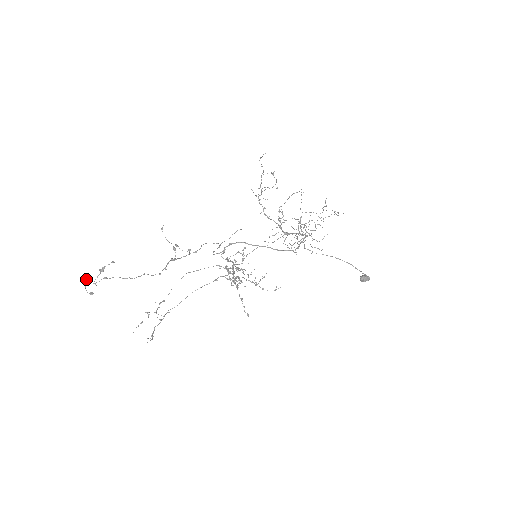
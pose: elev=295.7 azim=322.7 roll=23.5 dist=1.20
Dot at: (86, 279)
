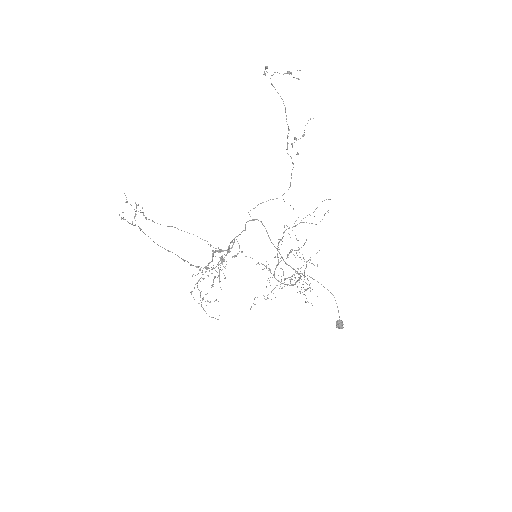
Dot at: occluded
